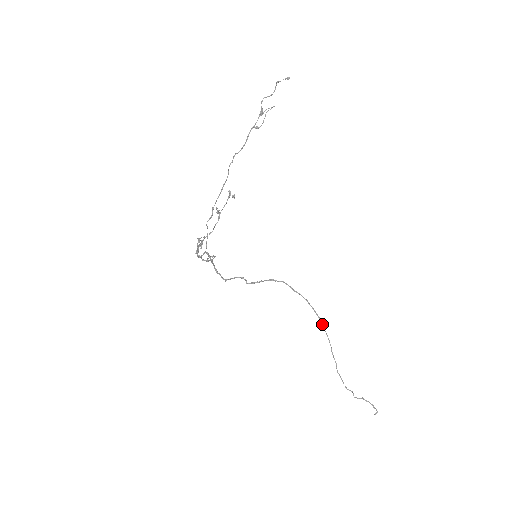
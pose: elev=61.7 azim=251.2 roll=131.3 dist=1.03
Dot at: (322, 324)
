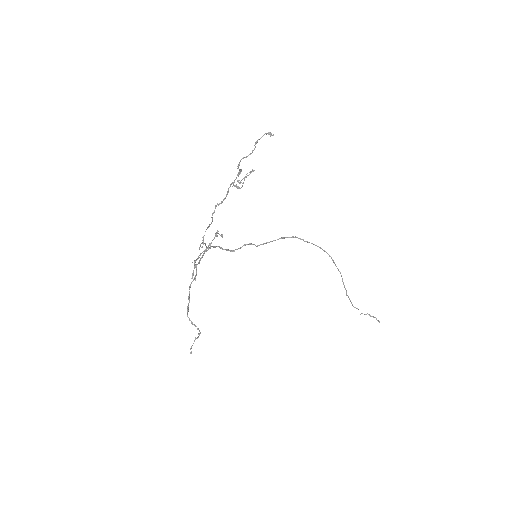
Dot at: (334, 263)
